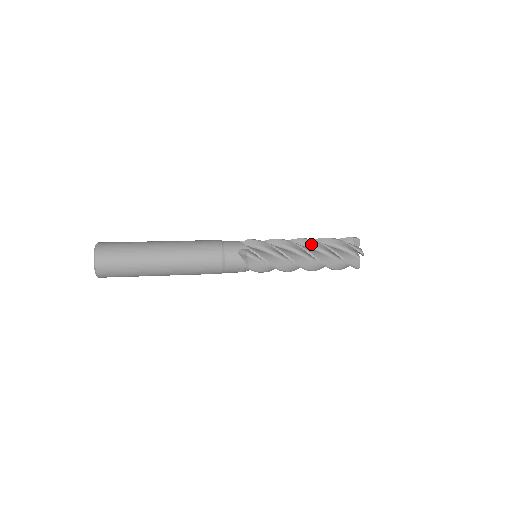
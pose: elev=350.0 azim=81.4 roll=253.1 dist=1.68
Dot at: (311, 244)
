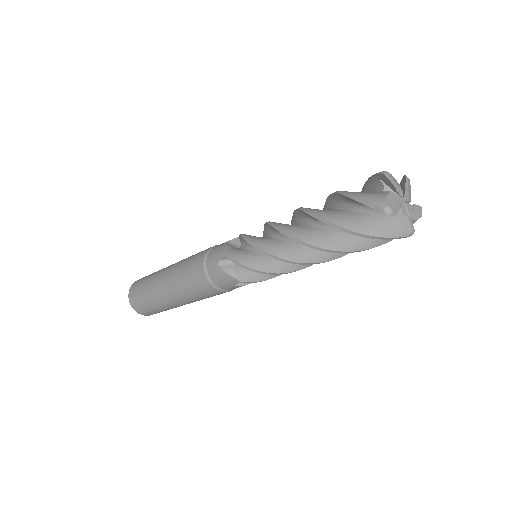
Dot at: (307, 216)
